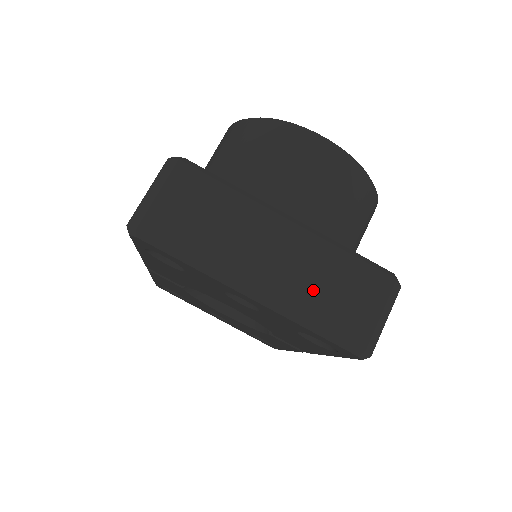
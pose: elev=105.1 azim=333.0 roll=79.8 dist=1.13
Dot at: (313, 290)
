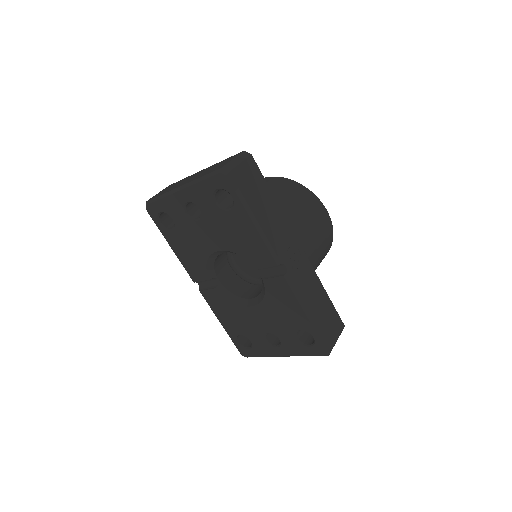
Dot at: occluded
